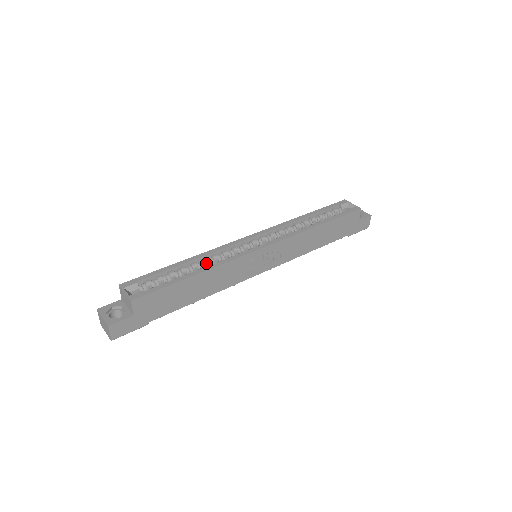
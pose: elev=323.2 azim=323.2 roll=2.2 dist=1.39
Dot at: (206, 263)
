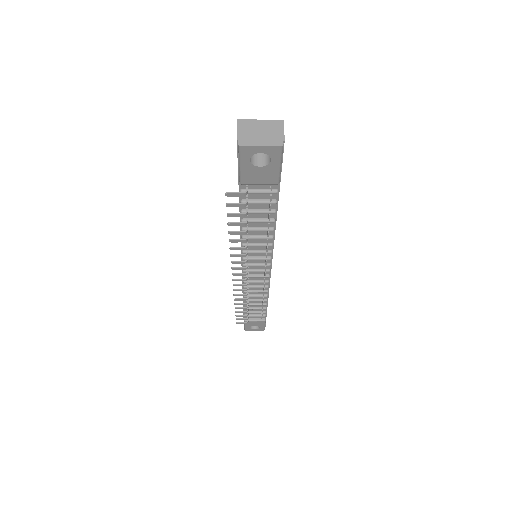
Dot at: occluded
